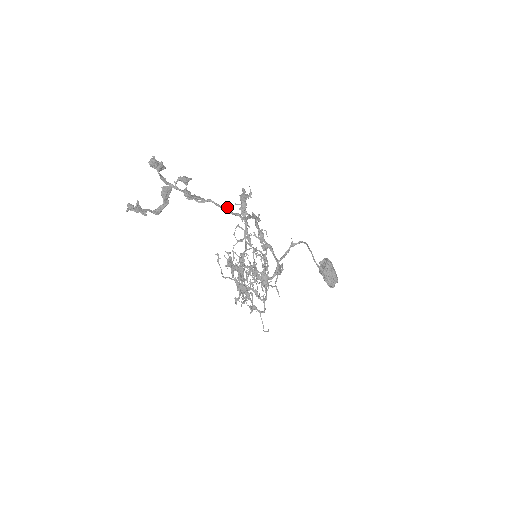
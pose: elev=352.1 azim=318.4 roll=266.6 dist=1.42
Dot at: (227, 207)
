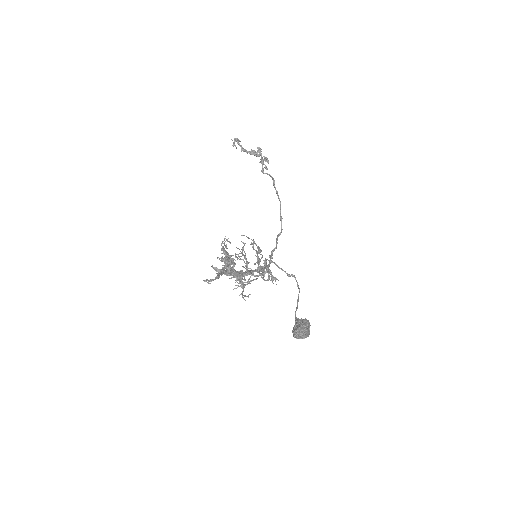
Dot at: occluded
